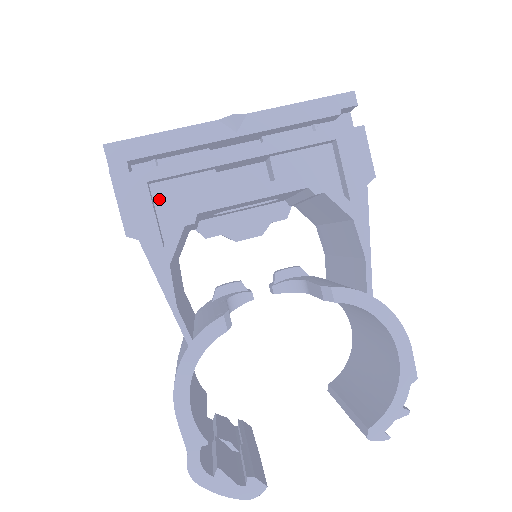
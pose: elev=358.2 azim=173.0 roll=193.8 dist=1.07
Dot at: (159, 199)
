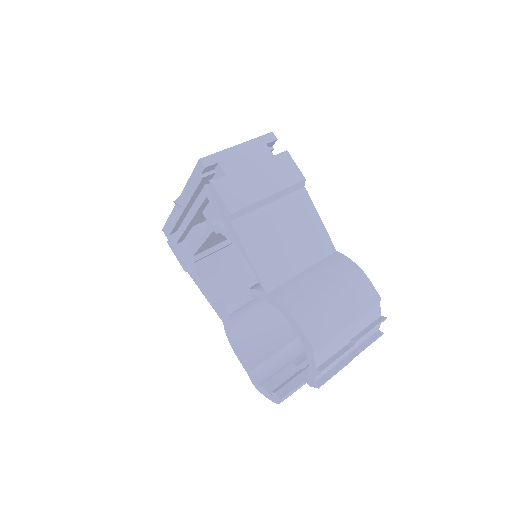
Dot at: (188, 248)
